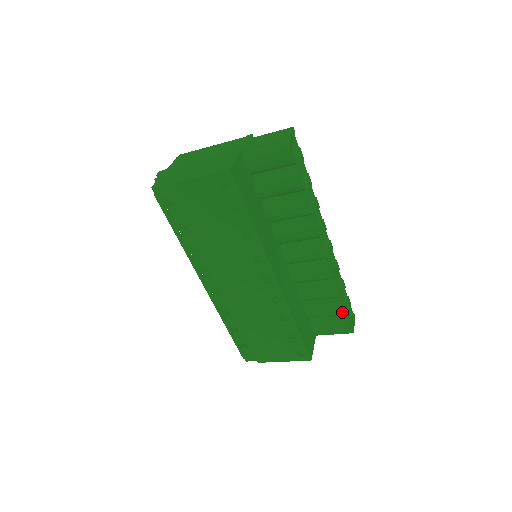
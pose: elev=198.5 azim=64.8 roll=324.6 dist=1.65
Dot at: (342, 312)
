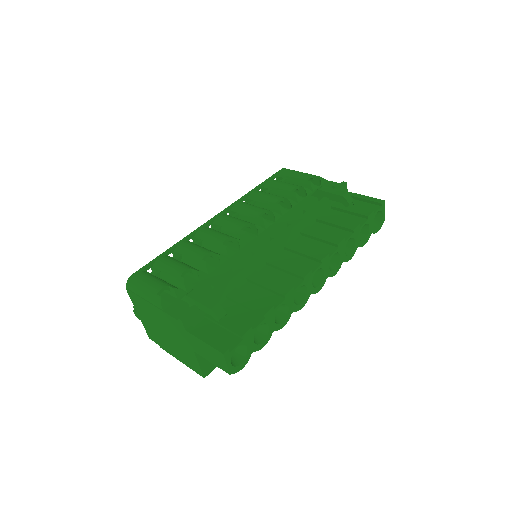
Dot at: occluded
